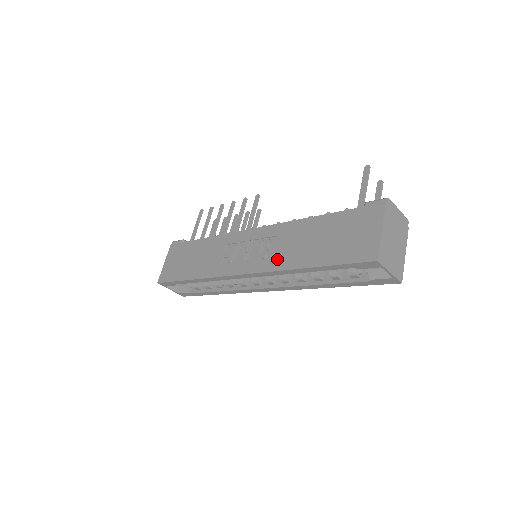
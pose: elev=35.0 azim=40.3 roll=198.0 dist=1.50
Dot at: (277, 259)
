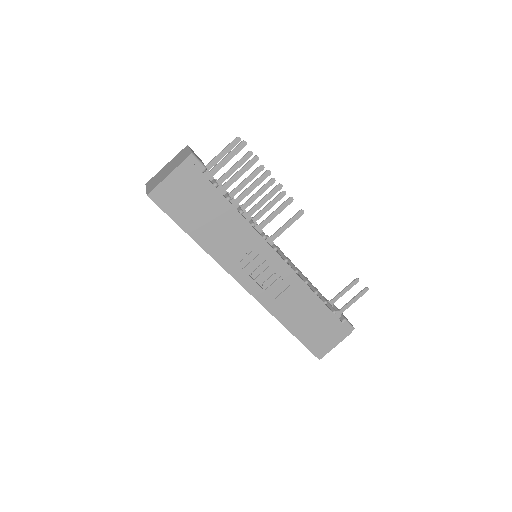
Dot at: (277, 305)
